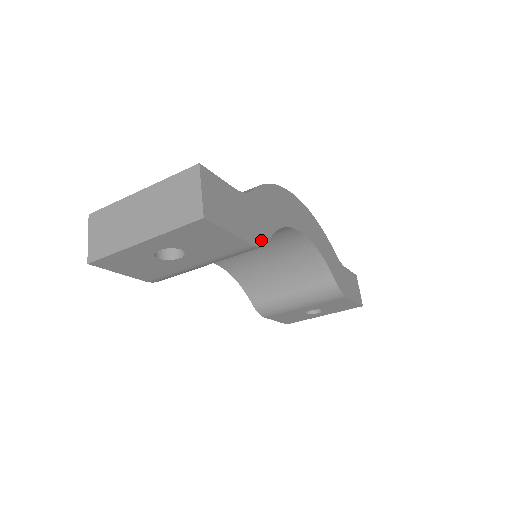
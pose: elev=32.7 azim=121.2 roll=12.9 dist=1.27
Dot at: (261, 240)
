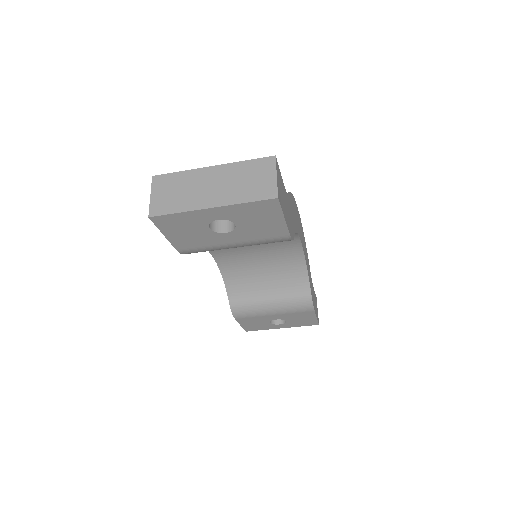
Dot at: (292, 234)
